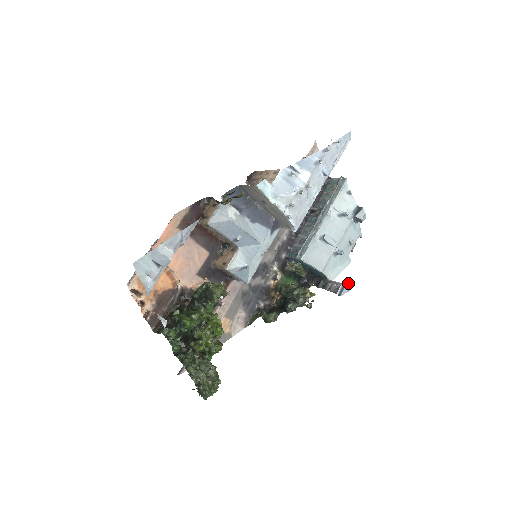
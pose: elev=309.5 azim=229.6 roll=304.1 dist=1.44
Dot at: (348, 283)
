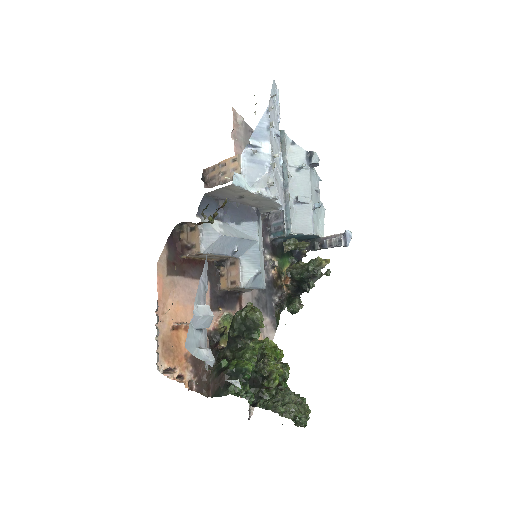
Dot at: (347, 230)
